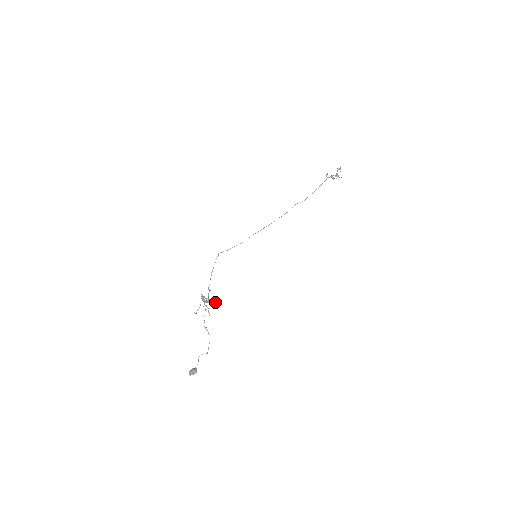
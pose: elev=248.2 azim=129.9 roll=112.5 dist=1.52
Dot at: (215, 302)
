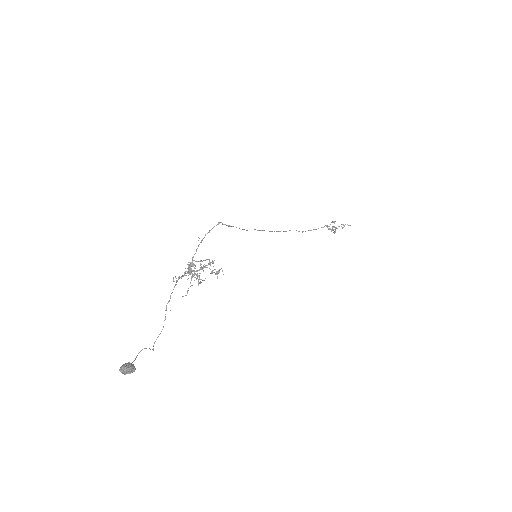
Dot at: occluded
